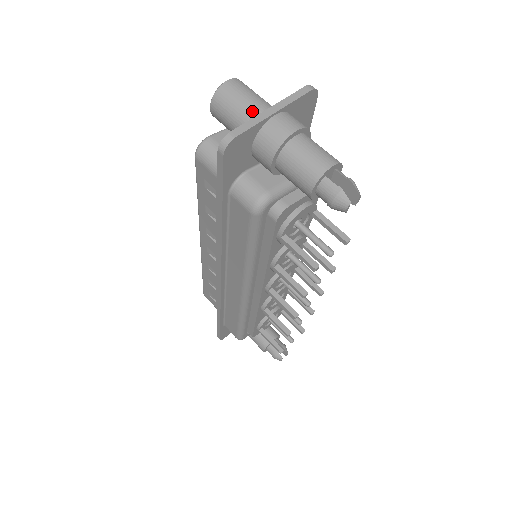
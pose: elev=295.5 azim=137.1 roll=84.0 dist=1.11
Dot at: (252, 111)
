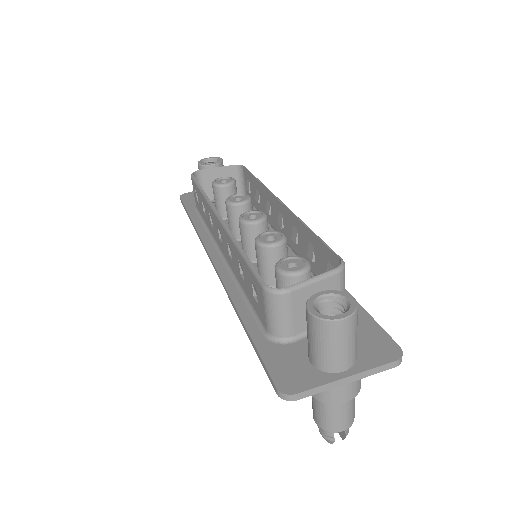
Dot at: (335, 362)
